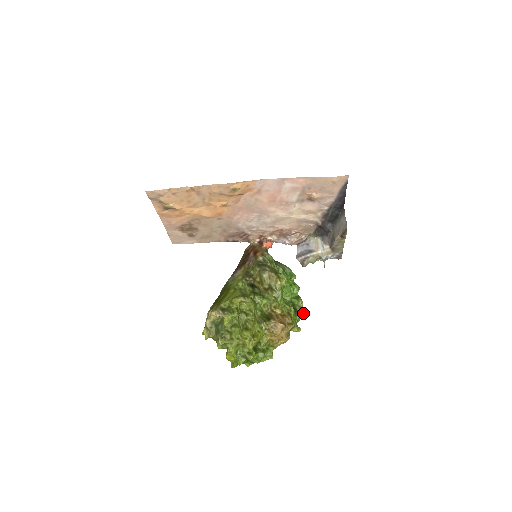
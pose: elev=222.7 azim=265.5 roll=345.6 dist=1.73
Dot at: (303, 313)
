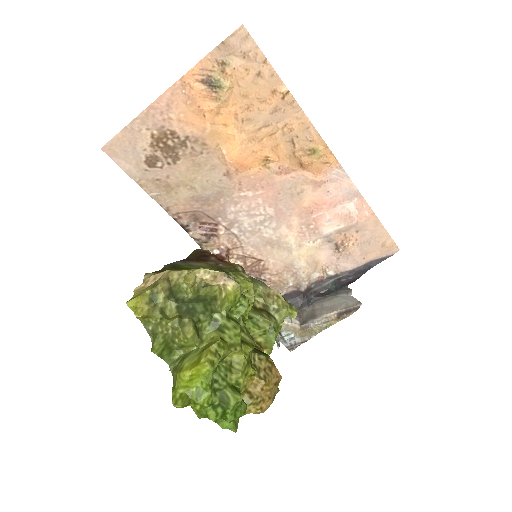
Dot at: occluded
